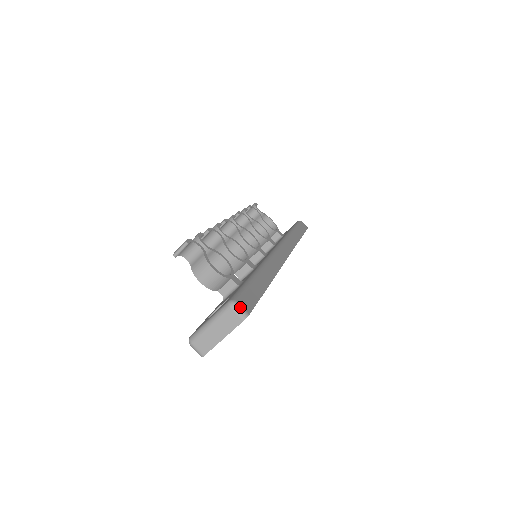
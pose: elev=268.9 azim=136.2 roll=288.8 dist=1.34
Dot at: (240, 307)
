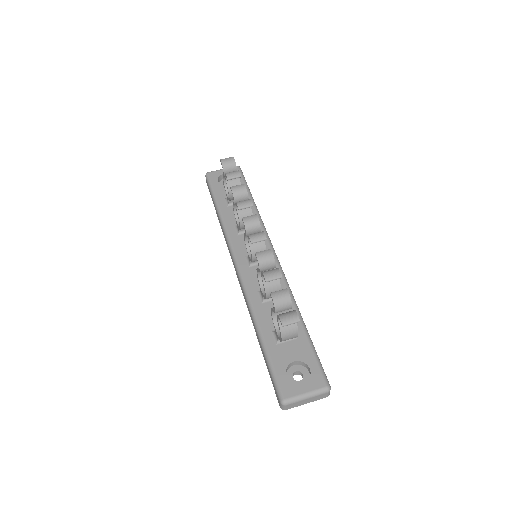
Dot at: occluded
